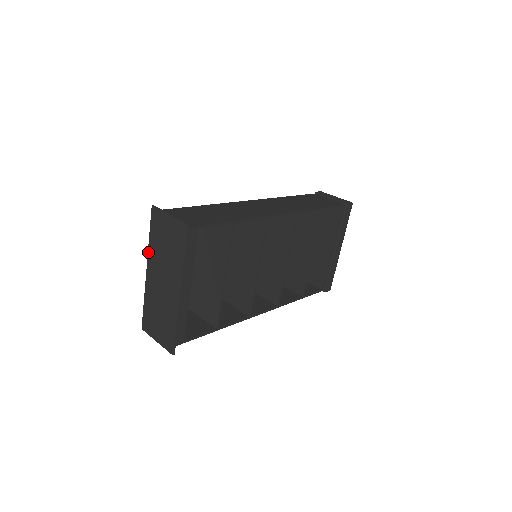
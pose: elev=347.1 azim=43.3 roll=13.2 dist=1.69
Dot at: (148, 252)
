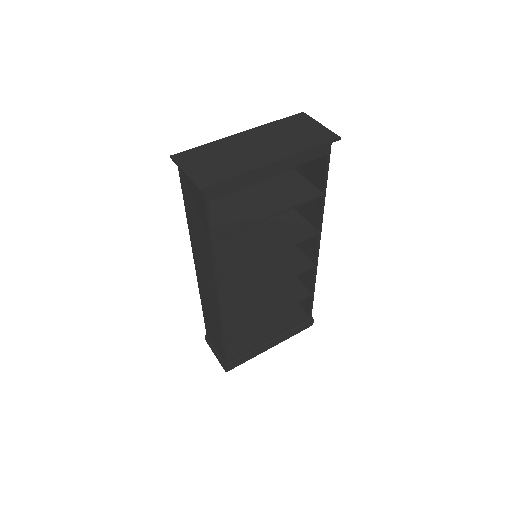
Dot at: (261, 126)
